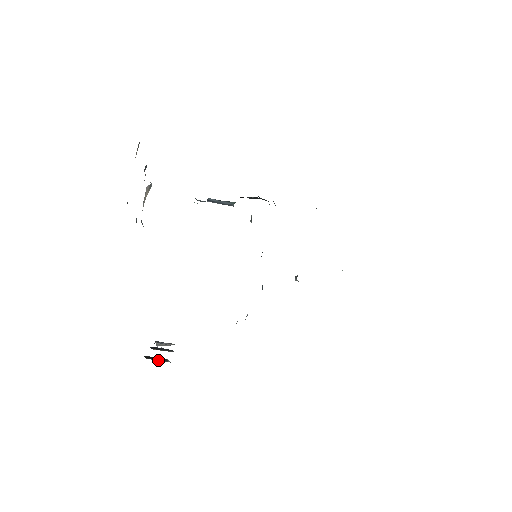
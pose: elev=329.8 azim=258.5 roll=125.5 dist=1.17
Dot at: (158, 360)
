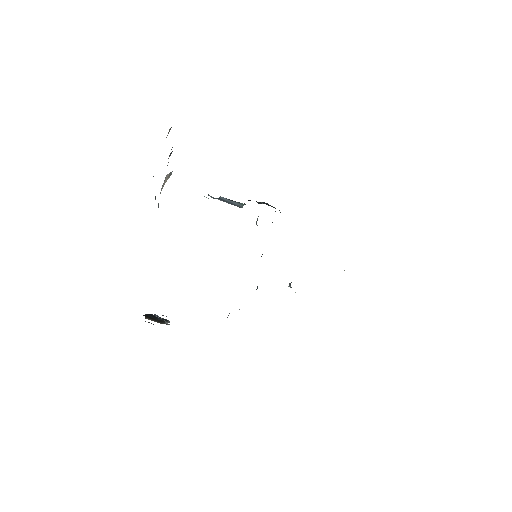
Dot at: (157, 318)
